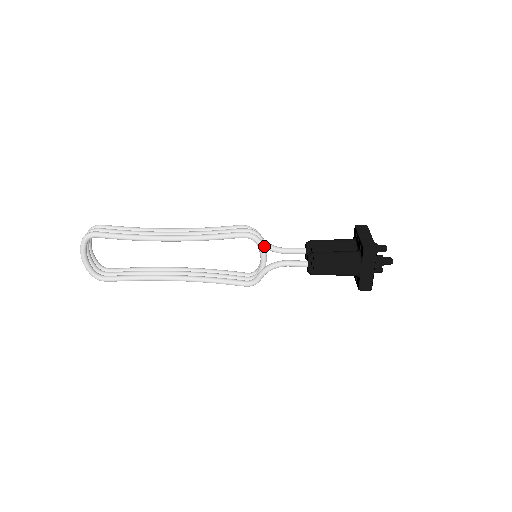
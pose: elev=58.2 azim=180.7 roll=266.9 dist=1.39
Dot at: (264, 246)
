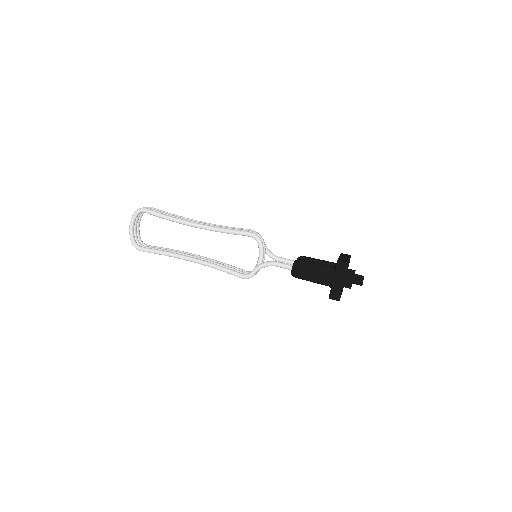
Dot at: (264, 249)
